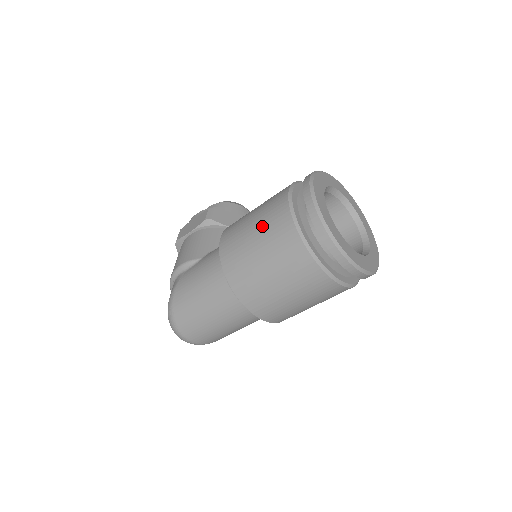
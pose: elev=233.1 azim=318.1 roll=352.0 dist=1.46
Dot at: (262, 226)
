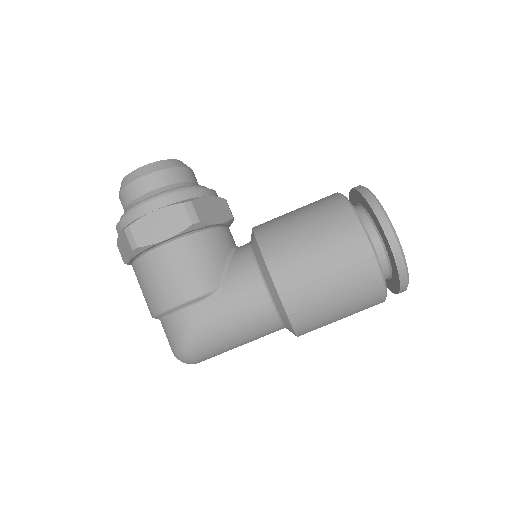
Dot at: (343, 278)
